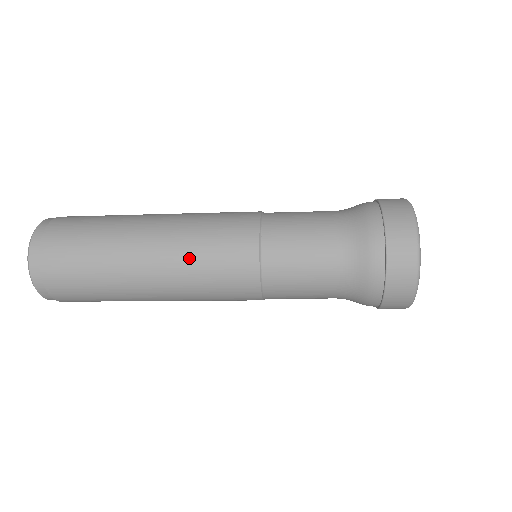
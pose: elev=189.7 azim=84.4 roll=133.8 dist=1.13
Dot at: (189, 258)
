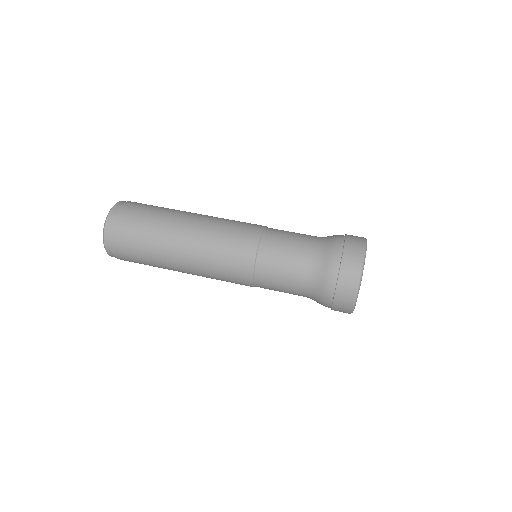
Dot at: occluded
